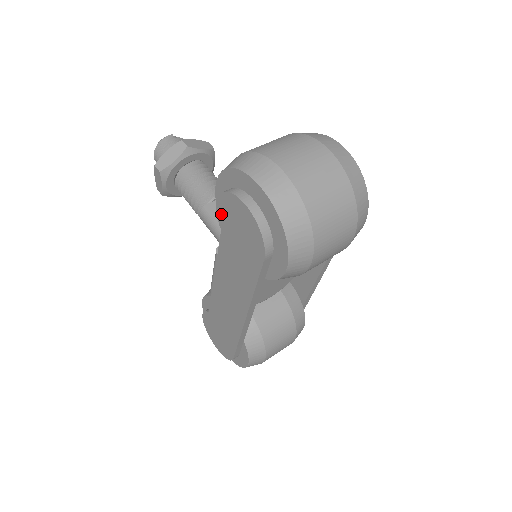
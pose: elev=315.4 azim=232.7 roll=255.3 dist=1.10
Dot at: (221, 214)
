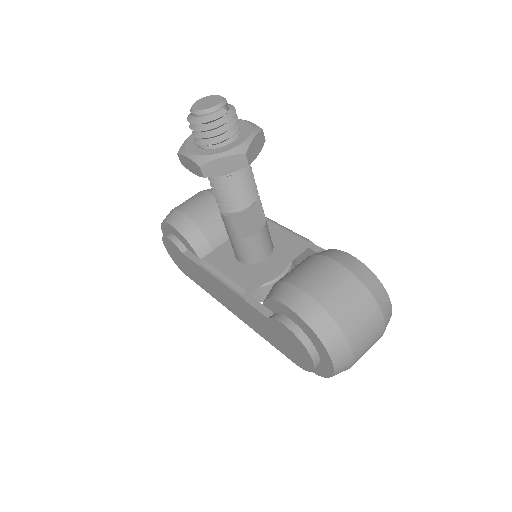
Dot at: (280, 326)
